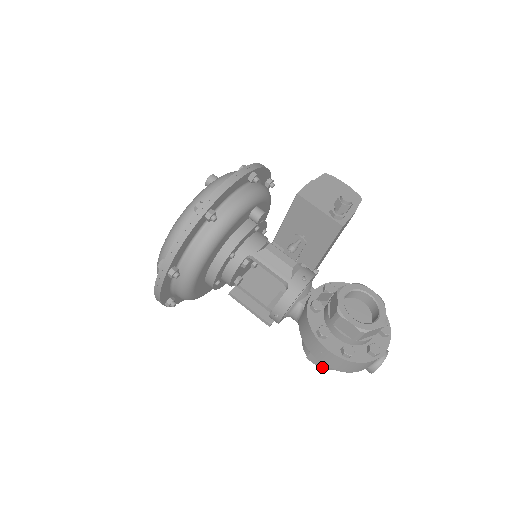
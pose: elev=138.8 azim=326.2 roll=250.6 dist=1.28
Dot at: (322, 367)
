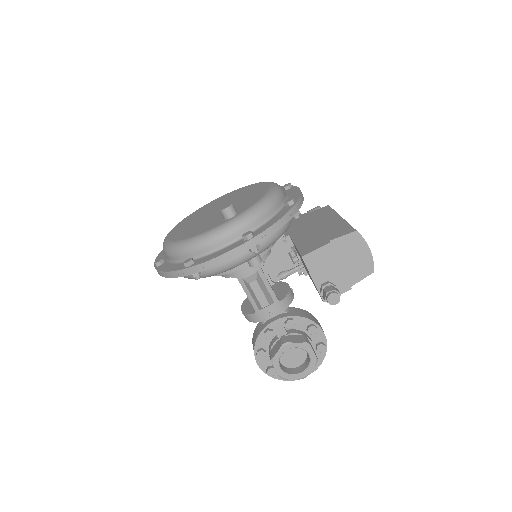
Dot at: occluded
